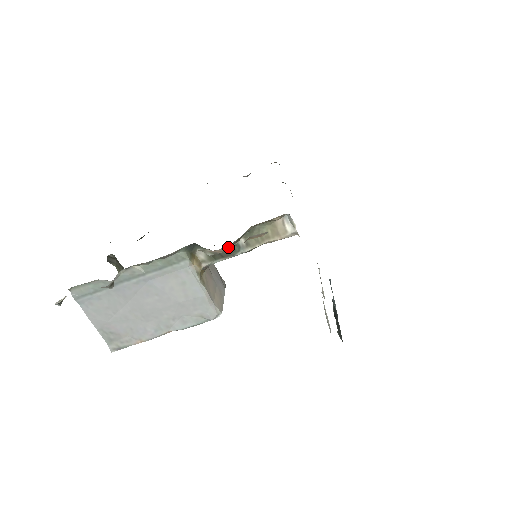
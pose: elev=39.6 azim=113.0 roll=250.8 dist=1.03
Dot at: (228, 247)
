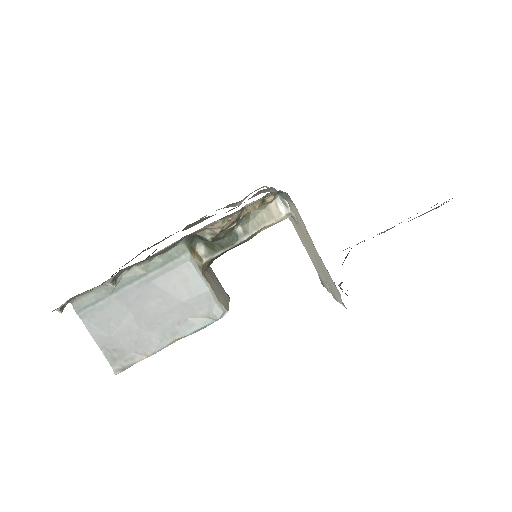
Dot at: (225, 221)
